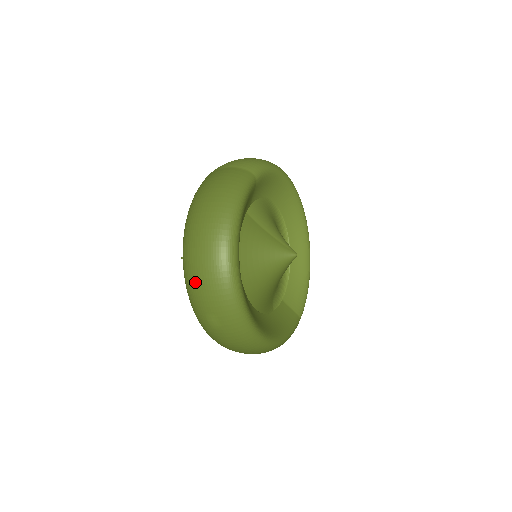
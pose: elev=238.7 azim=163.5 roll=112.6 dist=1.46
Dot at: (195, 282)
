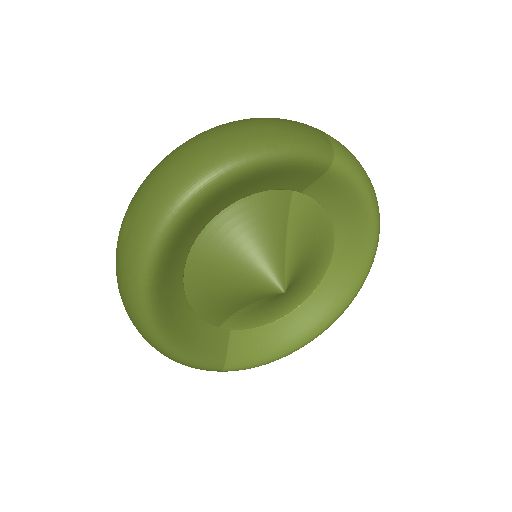
Dot at: (154, 171)
